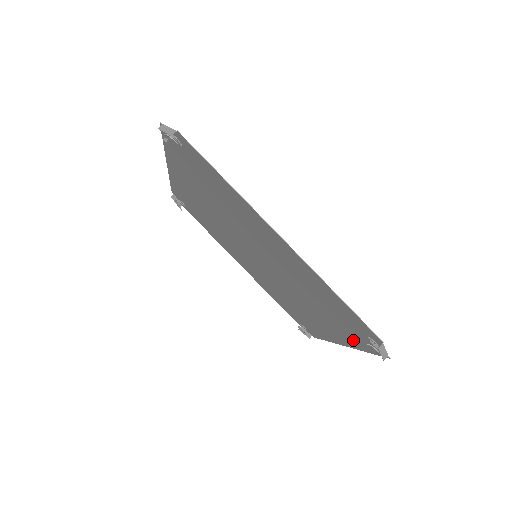
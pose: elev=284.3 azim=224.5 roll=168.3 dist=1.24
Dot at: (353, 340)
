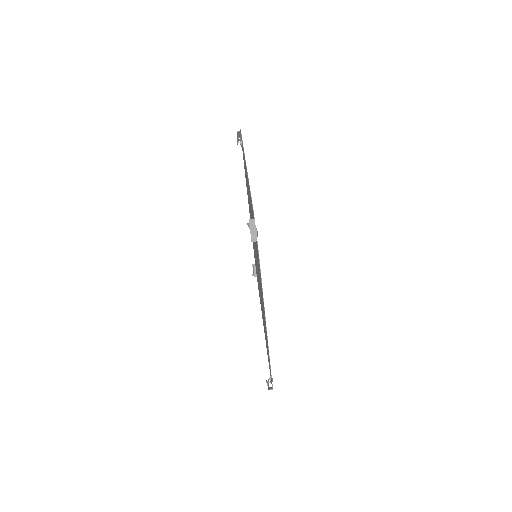
Dot at: occluded
